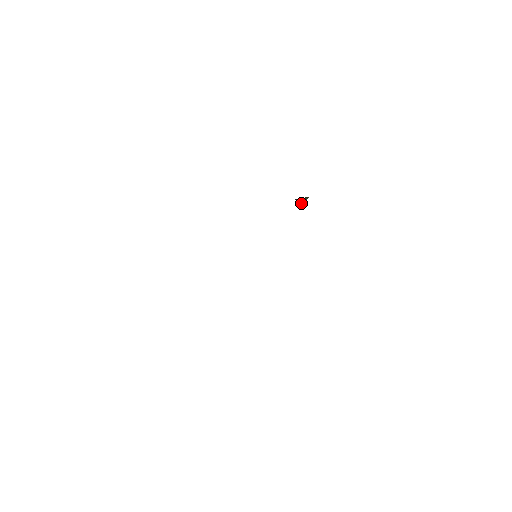
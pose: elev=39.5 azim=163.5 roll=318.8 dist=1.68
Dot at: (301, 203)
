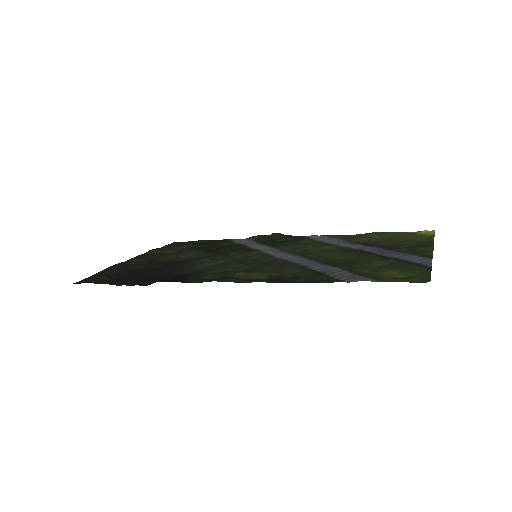
Dot at: (388, 247)
